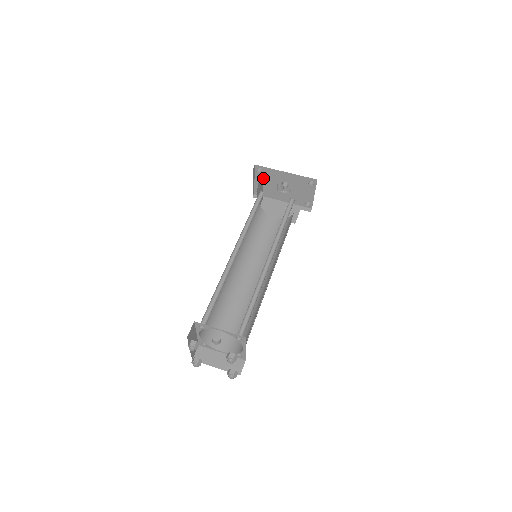
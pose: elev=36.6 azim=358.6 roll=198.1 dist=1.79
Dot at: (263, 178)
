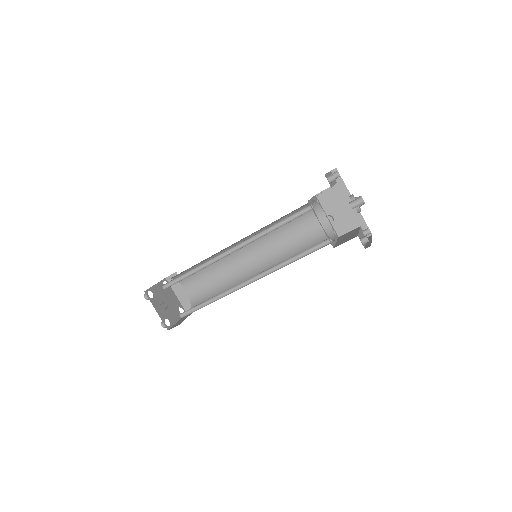
Dot at: (332, 186)
